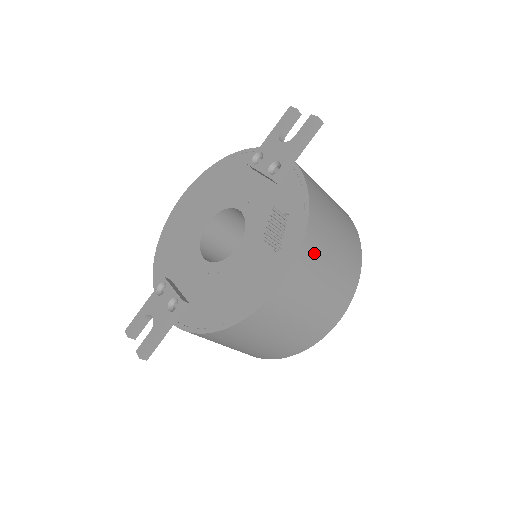
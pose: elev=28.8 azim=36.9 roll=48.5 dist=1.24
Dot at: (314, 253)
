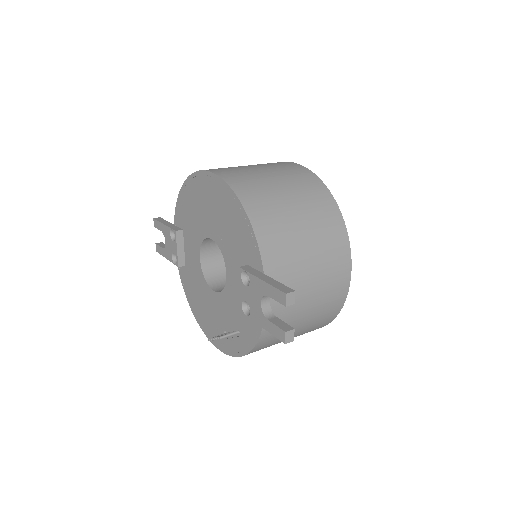
Dot at: occluded
